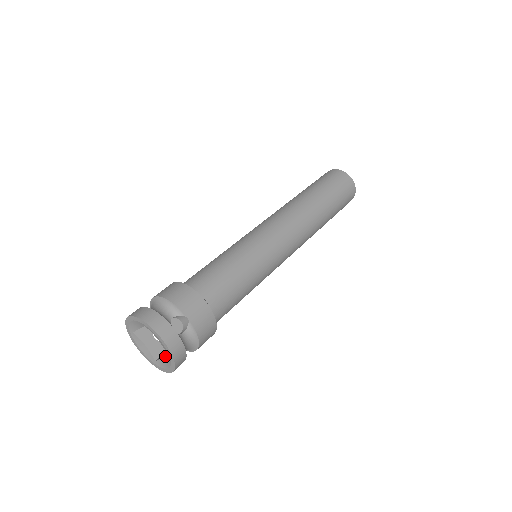
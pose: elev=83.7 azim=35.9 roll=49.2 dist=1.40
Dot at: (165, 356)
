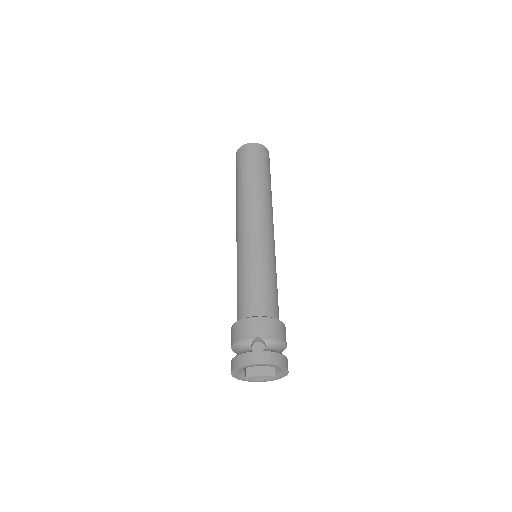
Dot at: occluded
